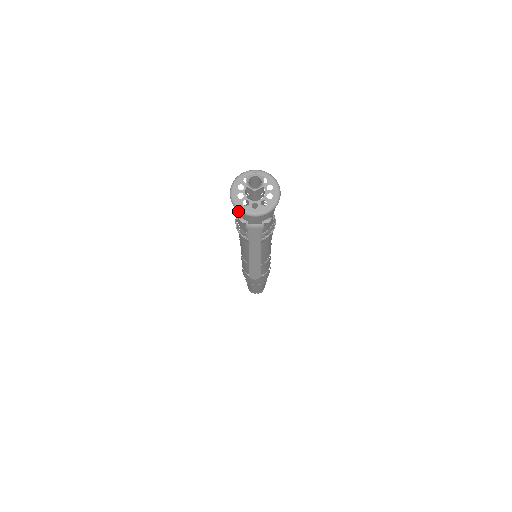
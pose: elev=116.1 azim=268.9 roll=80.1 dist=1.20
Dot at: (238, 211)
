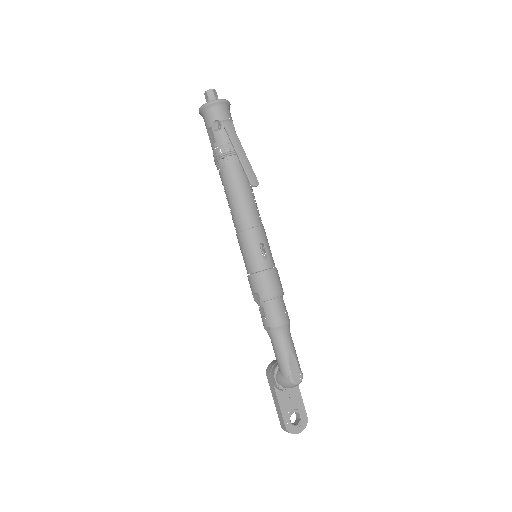
Dot at: (211, 116)
